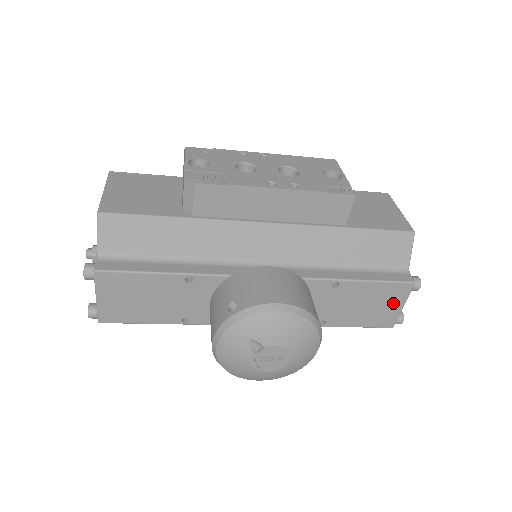
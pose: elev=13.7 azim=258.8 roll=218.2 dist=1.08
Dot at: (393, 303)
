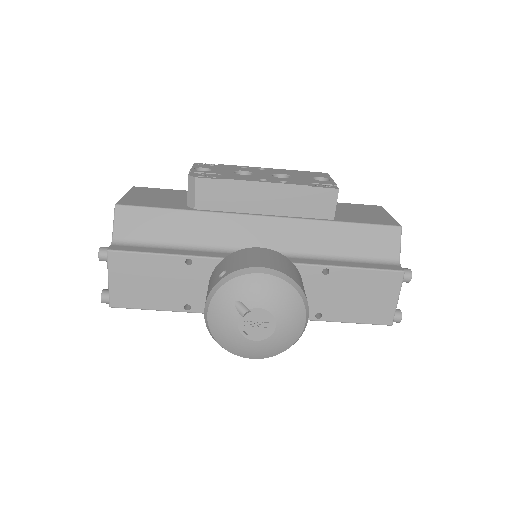
Dot at: (387, 295)
